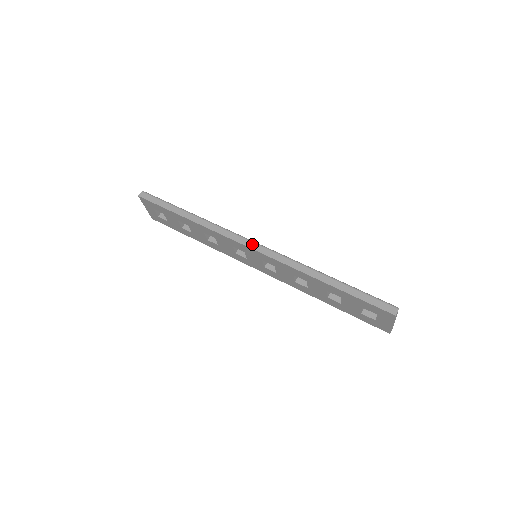
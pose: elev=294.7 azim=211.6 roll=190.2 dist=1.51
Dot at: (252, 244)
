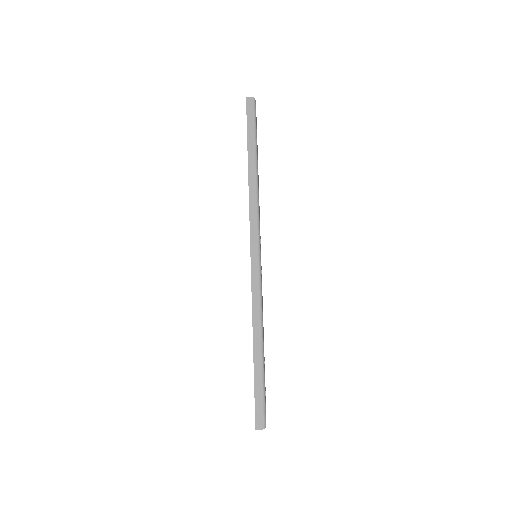
Dot at: (256, 250)
